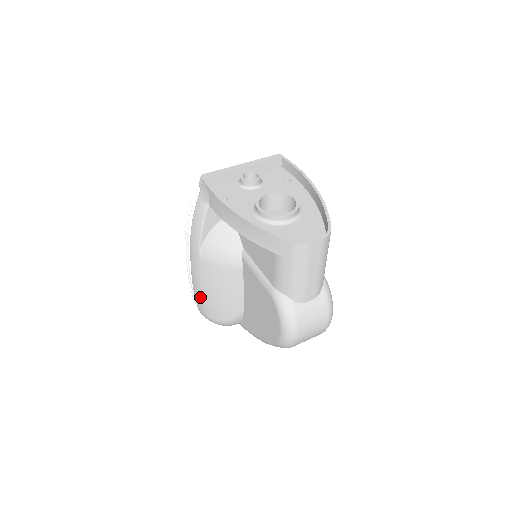
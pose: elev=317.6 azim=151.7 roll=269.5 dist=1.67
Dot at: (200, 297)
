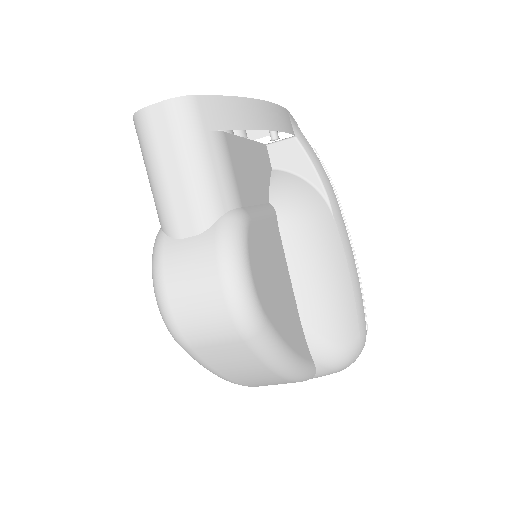
Dot at: occluded
